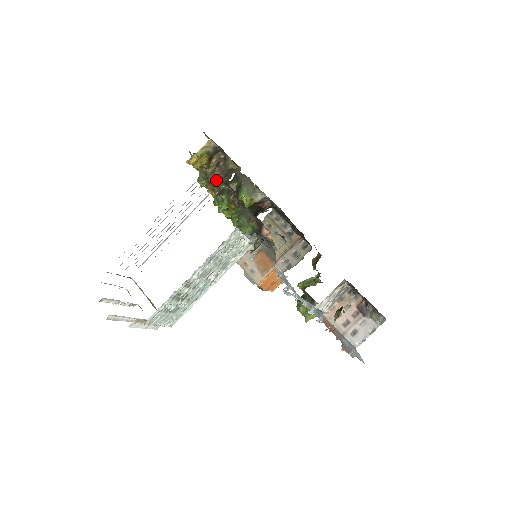
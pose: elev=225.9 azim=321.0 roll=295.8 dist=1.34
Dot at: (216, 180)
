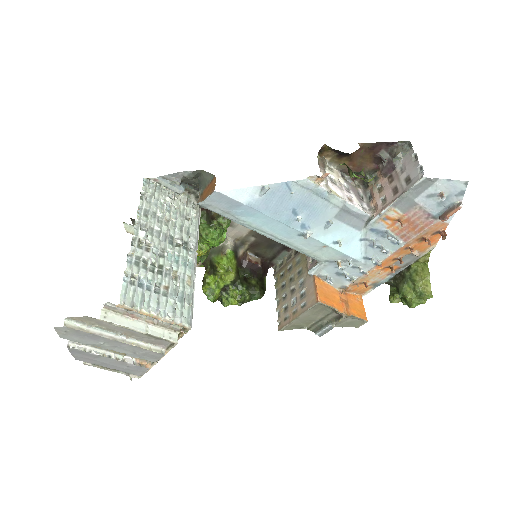
Dot at: occluded
